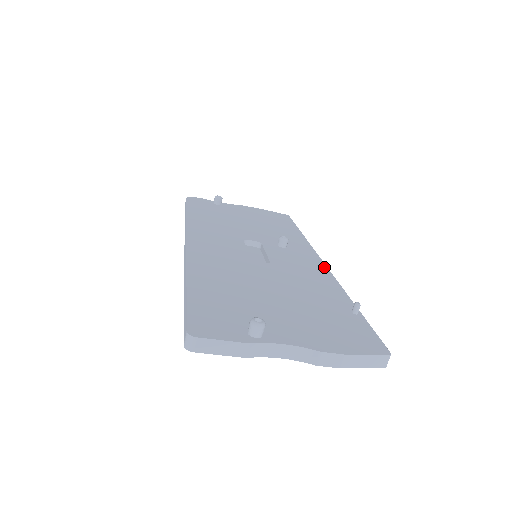
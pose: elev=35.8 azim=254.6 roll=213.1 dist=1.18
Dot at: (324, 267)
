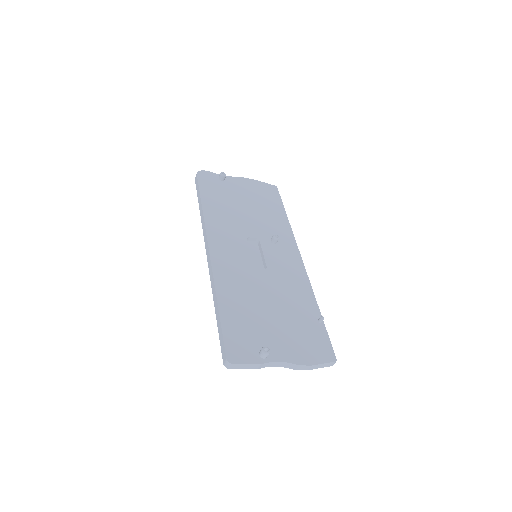
Dot at: (302, 267)
